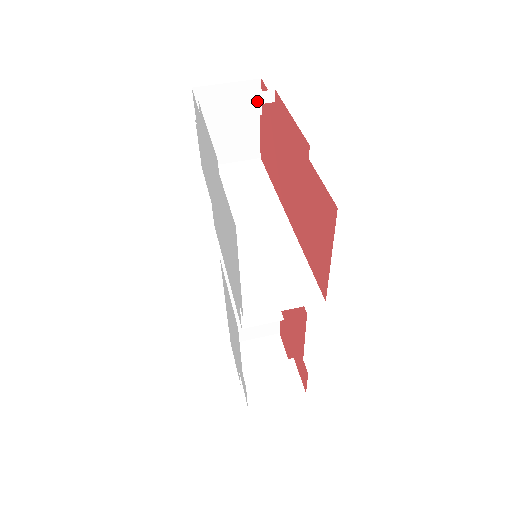
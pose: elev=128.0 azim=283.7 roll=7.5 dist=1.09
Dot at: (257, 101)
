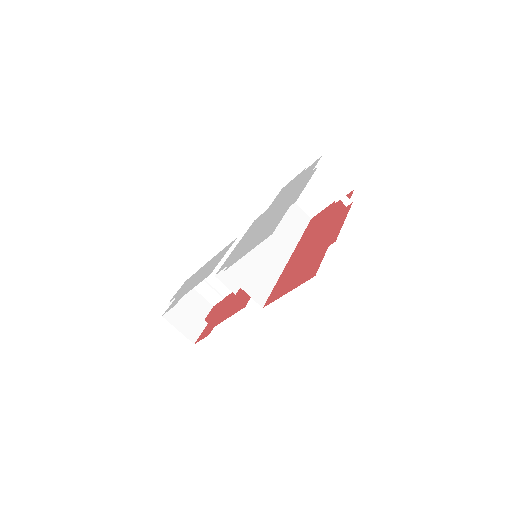
Dot at: (340, 197)
